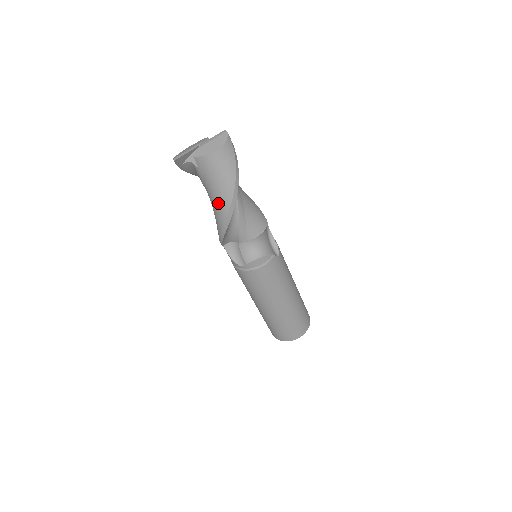
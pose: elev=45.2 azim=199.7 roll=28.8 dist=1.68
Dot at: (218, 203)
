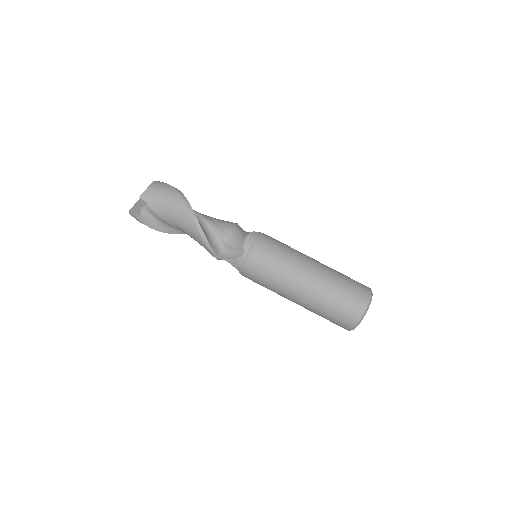
Dot at: (178, 213)
